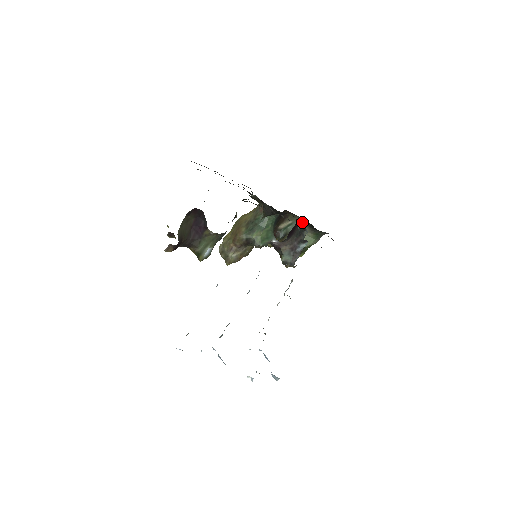
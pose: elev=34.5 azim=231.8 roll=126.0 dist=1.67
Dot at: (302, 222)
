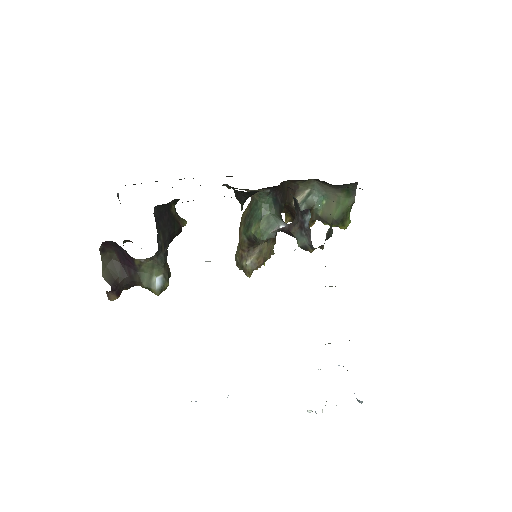
Dot at: (321, 184)
